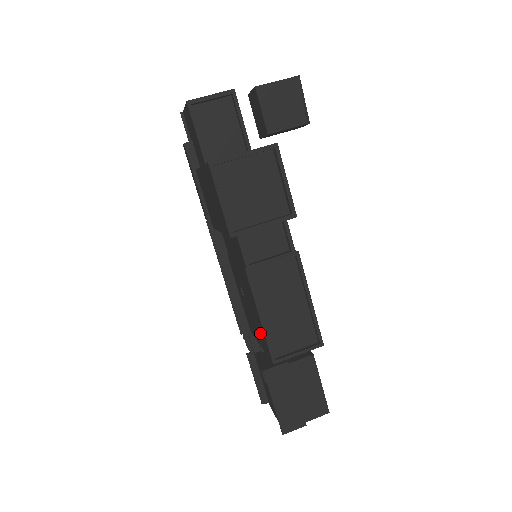
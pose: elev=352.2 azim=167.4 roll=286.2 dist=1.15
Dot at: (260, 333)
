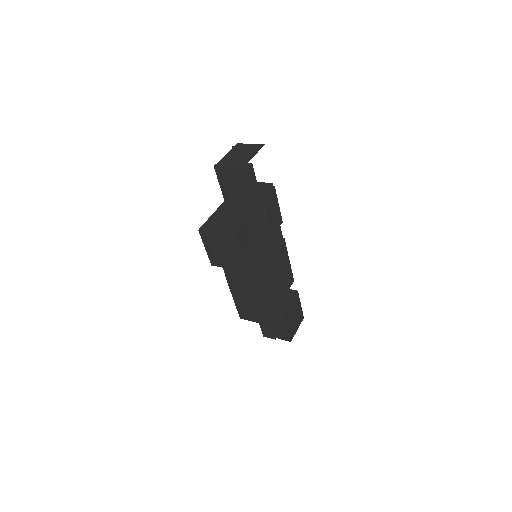
Dot at: occluded
